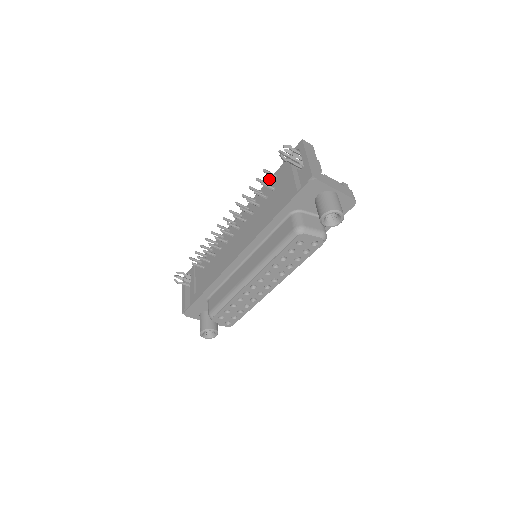
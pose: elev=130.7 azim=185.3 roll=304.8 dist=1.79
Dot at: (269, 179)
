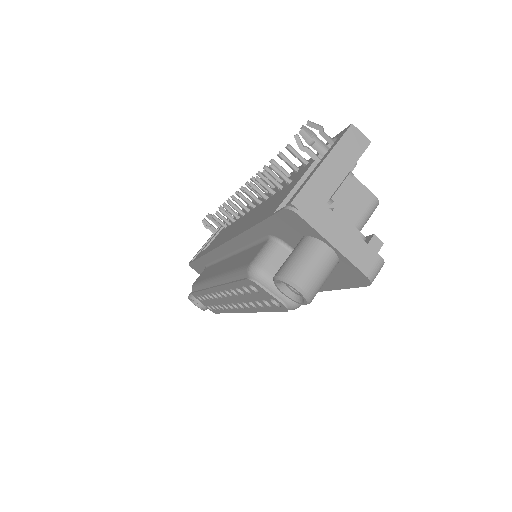
Dot at: occluded
